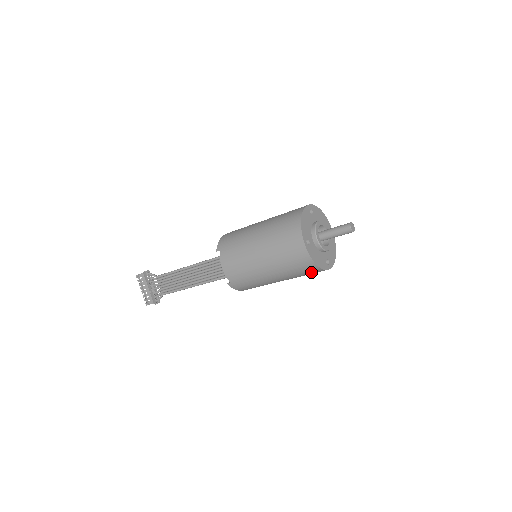
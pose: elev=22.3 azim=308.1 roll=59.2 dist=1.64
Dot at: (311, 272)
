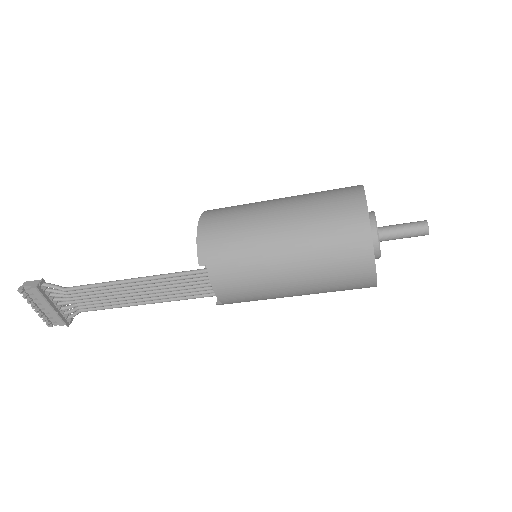
Dot at: occluded
